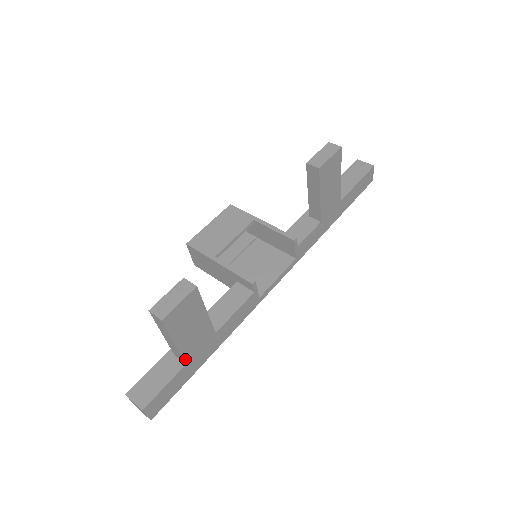
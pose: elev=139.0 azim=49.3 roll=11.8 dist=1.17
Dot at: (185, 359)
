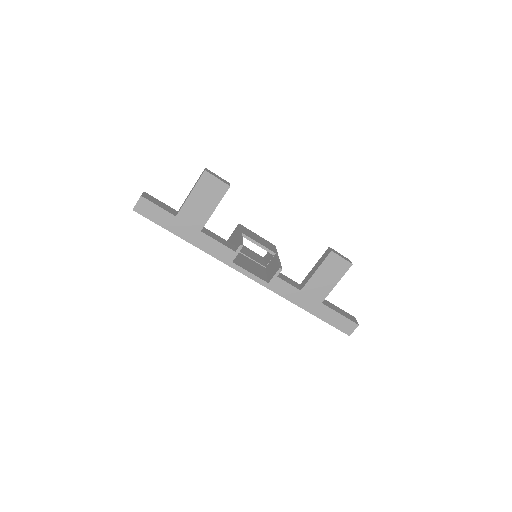
Dot at: (180, 213)
